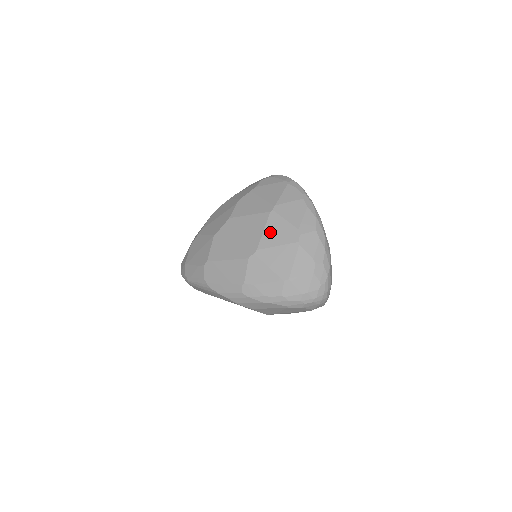
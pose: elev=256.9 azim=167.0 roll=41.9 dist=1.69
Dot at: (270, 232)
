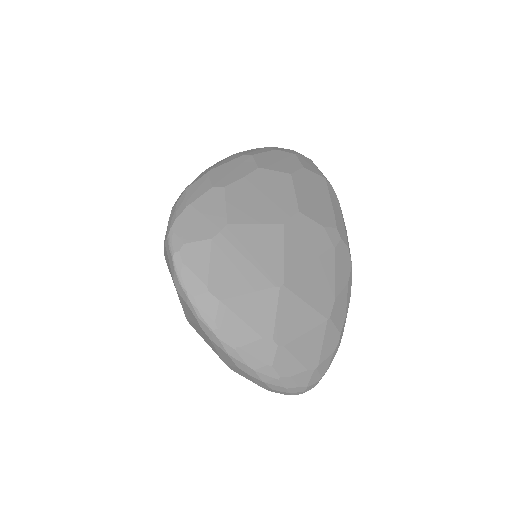
Dot at: occluded
